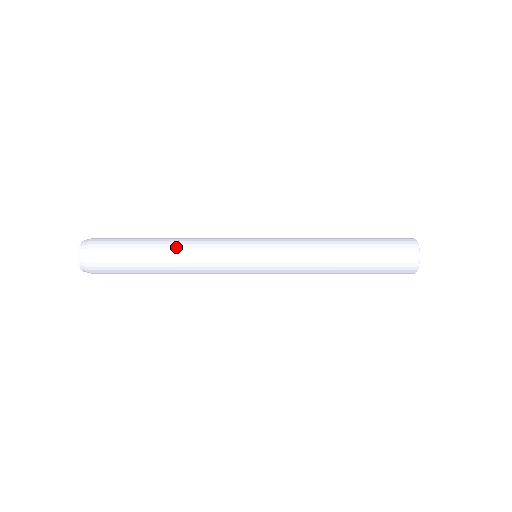
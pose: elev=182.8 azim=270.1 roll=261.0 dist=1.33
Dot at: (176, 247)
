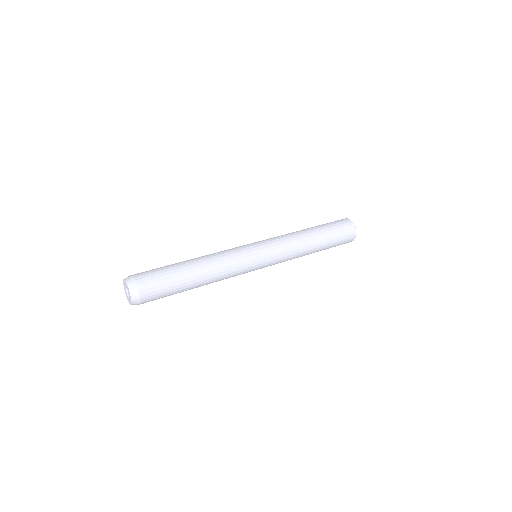
Dot at: (208, 275)
